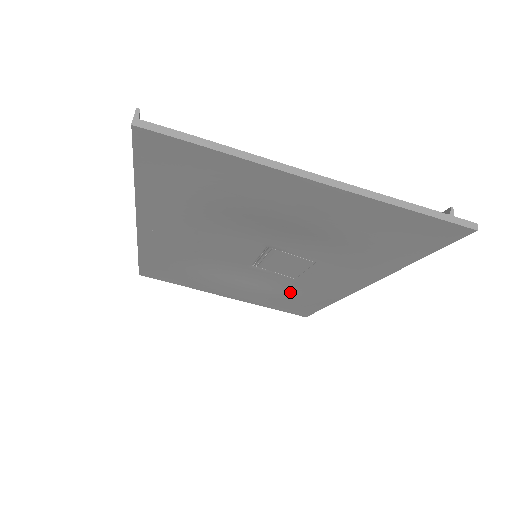
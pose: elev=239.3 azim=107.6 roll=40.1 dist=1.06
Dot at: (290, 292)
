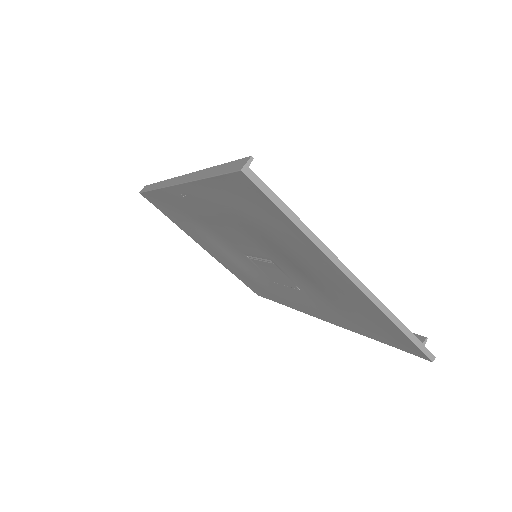
Dot at: (261, 282)
